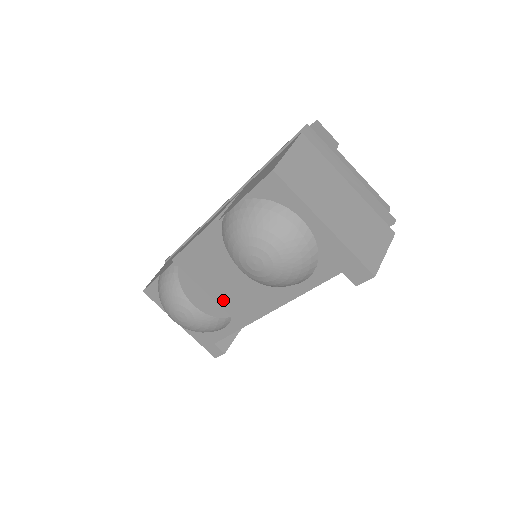
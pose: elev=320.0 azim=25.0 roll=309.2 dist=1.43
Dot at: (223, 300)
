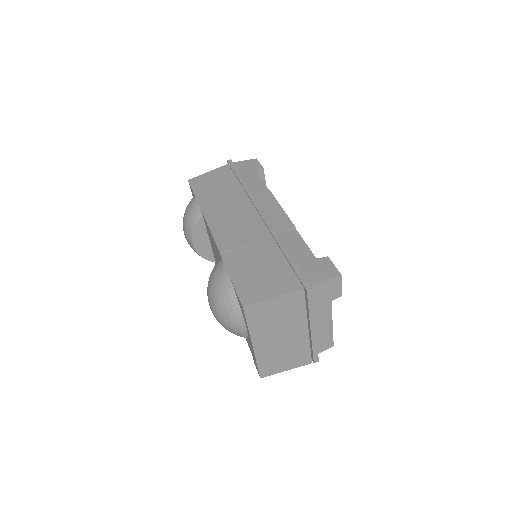
Dot at: occluded
